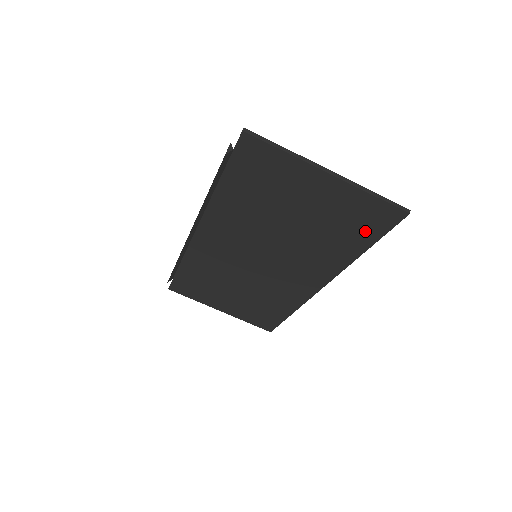
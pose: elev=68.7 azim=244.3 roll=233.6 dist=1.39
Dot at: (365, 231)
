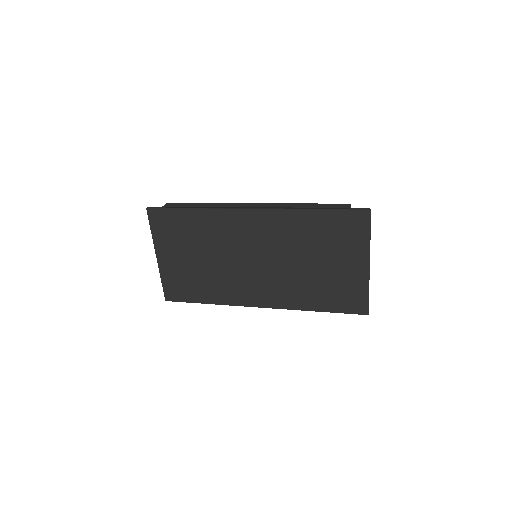
Dot at: (337, 303)
